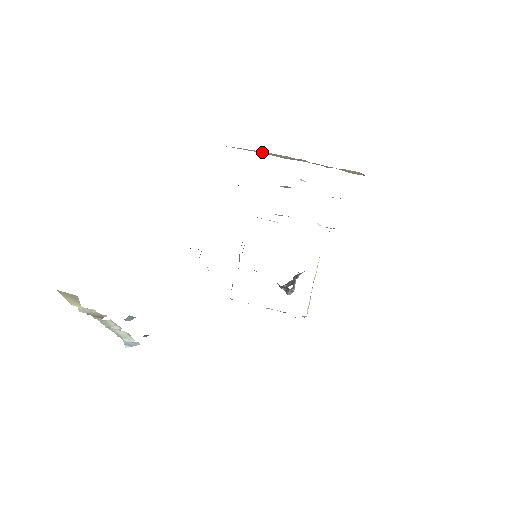
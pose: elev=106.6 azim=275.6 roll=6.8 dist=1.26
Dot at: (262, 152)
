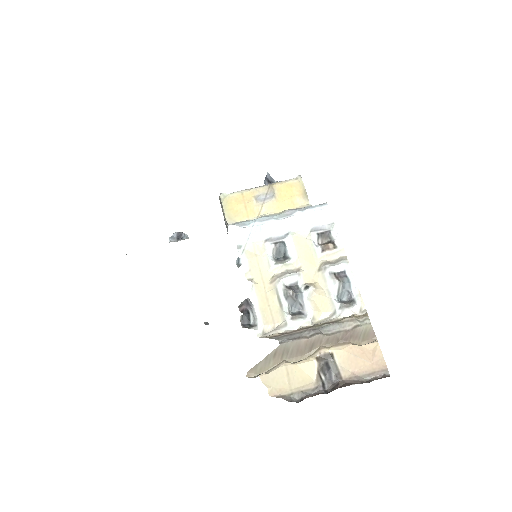
Dot at: (281, 355)
